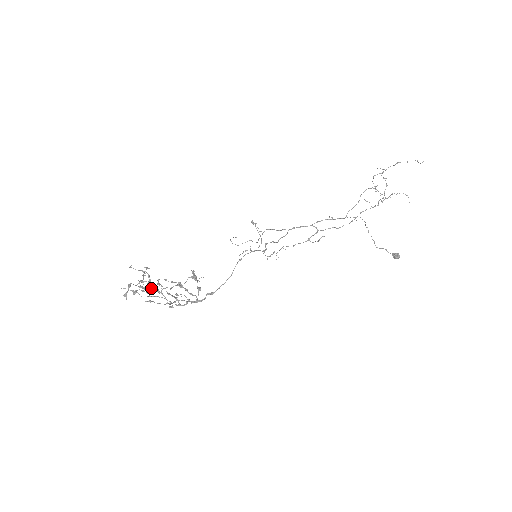
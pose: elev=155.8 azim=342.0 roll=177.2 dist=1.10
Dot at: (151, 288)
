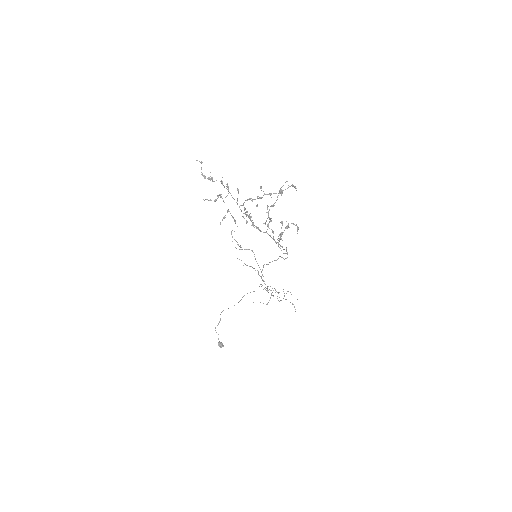
Dot at: (258, 198)
